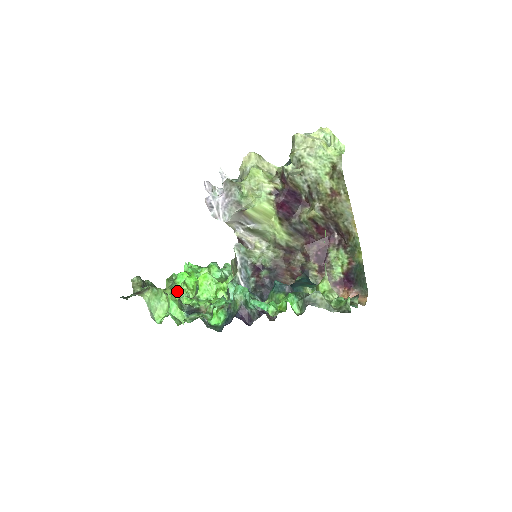
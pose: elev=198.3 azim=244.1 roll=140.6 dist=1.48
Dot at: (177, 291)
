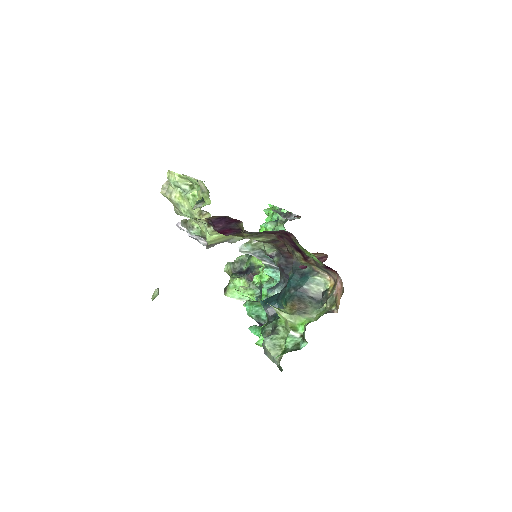
Dot at: occluded
